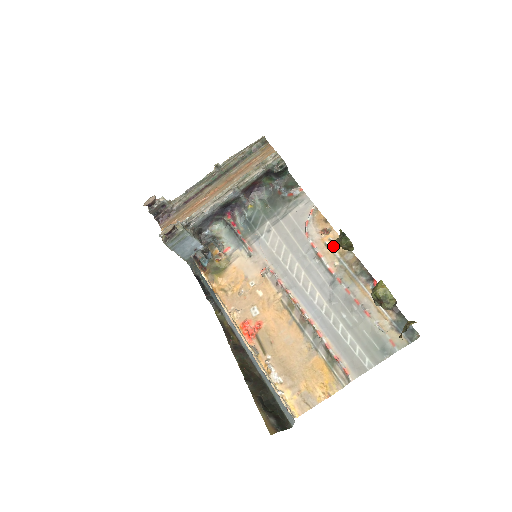
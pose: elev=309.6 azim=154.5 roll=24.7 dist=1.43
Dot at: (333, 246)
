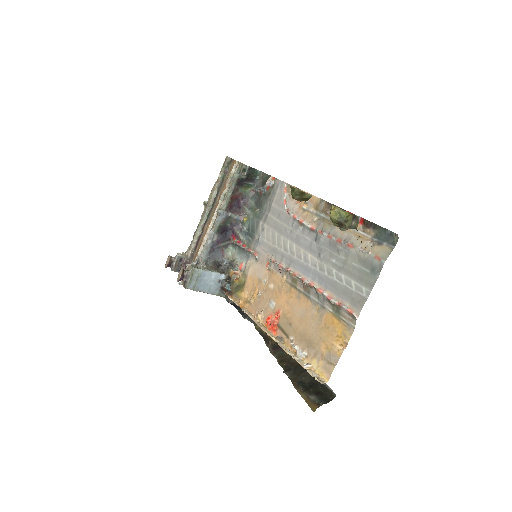
Dot at: (309, 206)
